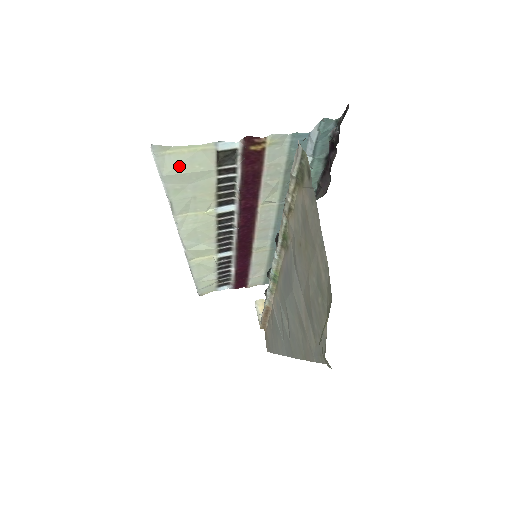
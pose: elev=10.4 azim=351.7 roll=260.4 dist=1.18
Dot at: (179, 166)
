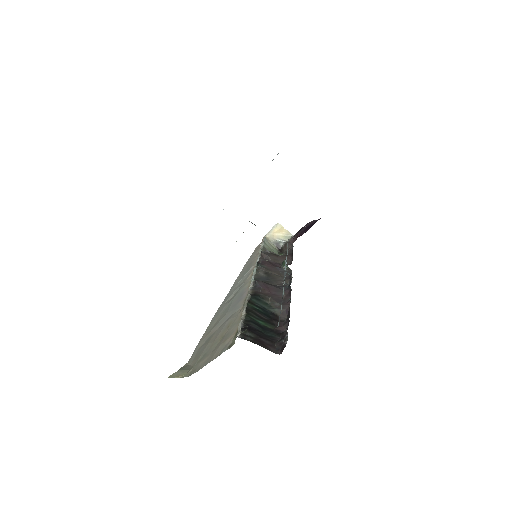
Dot at: occluded
